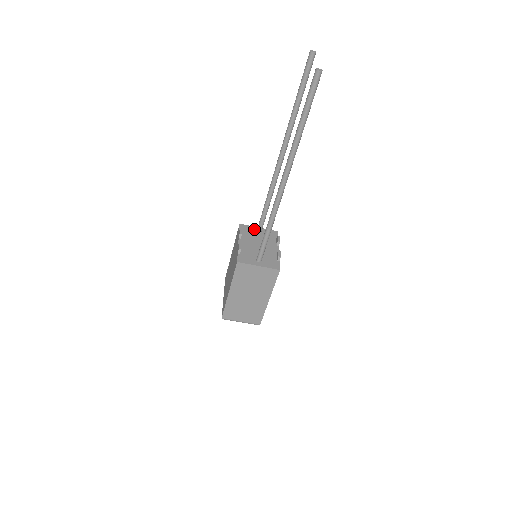
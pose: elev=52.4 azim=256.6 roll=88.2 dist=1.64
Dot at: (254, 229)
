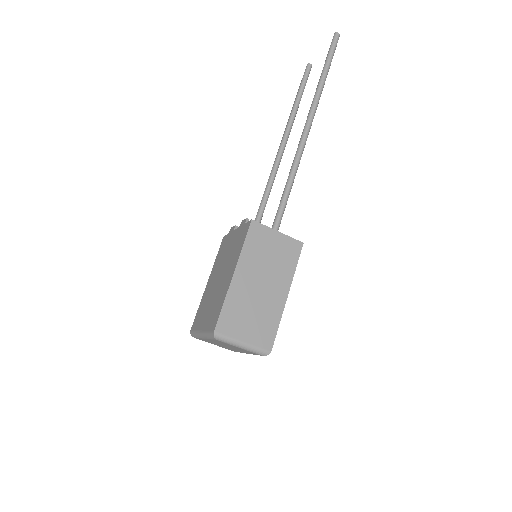
Dot at: occluded
